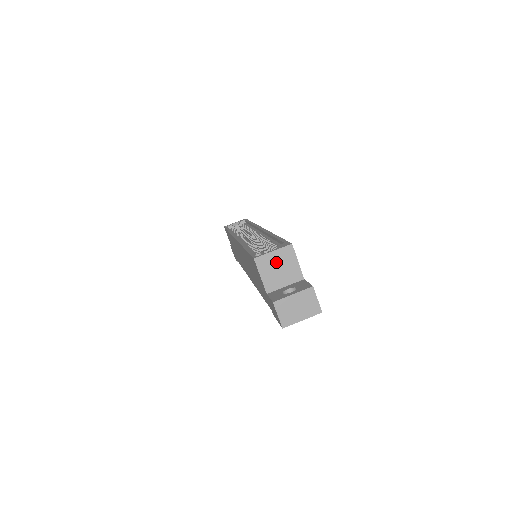
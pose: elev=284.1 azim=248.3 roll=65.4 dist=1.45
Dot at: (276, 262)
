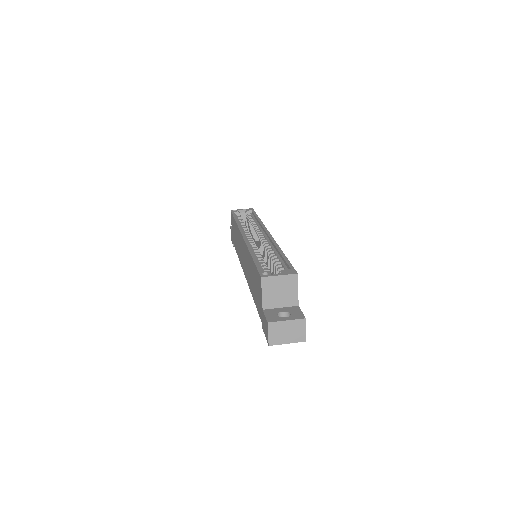
Dot at: (279, 285)
